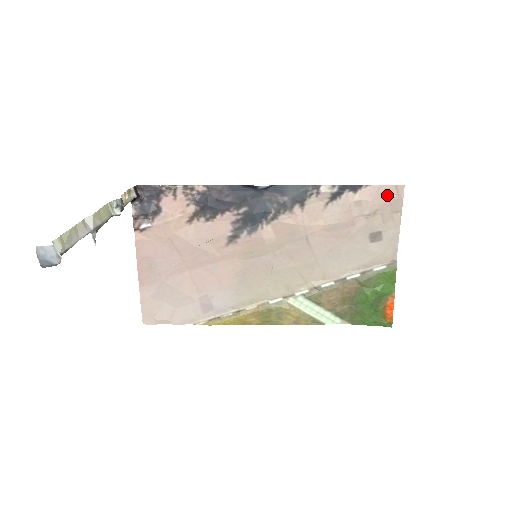
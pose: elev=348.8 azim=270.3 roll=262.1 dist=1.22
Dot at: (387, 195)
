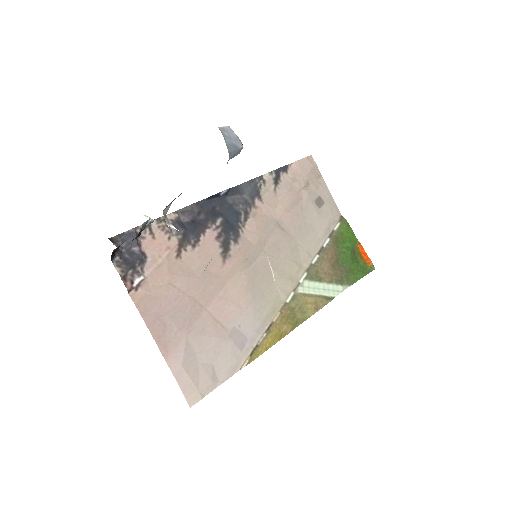
Dot at: (306, 166)
